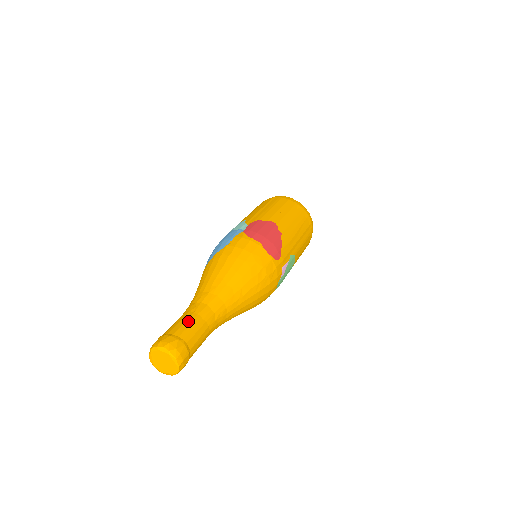
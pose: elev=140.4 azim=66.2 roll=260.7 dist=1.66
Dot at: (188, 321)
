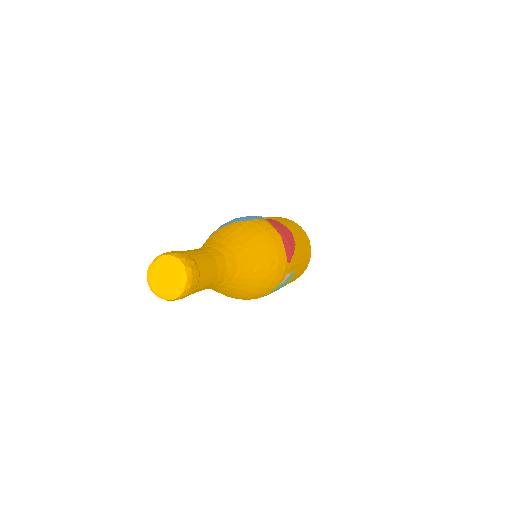
Dot at: (204, 255)
